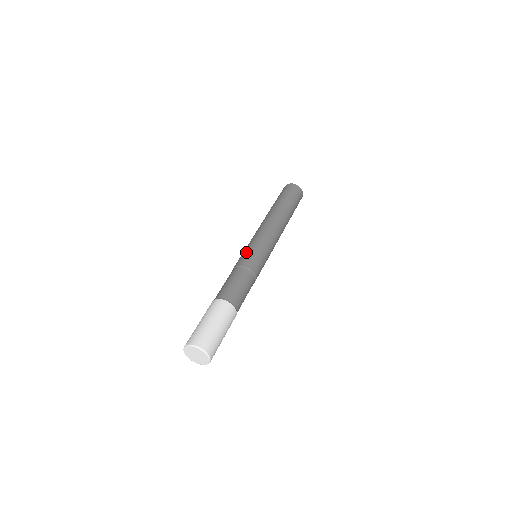
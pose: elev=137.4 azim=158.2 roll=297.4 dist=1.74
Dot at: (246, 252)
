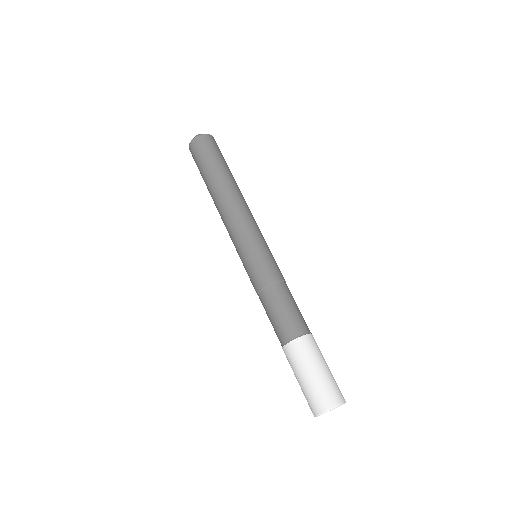
Dot at: (265, 259)
